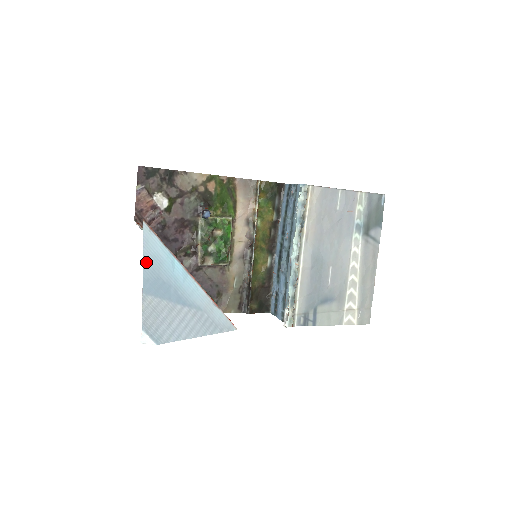
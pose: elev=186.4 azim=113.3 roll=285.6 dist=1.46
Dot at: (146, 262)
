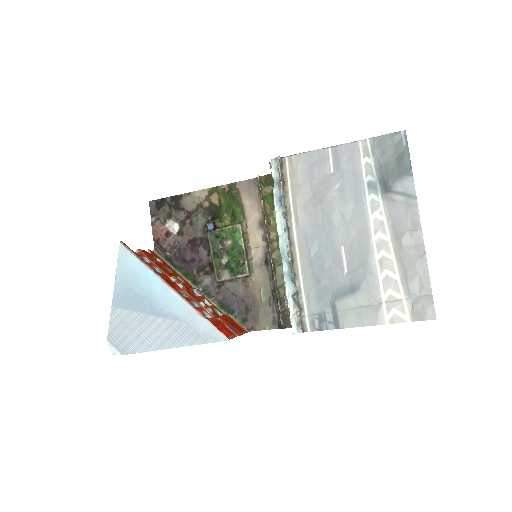
Dot at: (119, 278)
